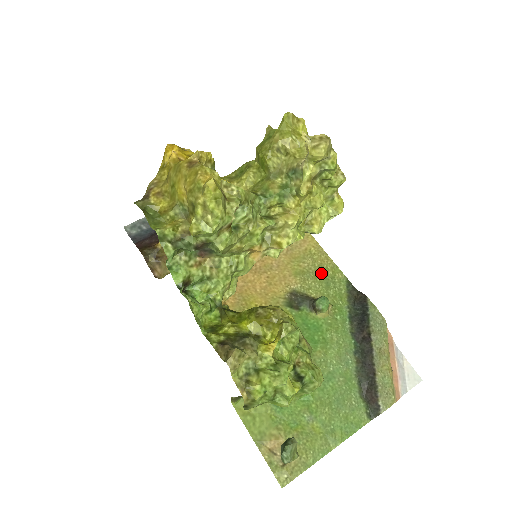
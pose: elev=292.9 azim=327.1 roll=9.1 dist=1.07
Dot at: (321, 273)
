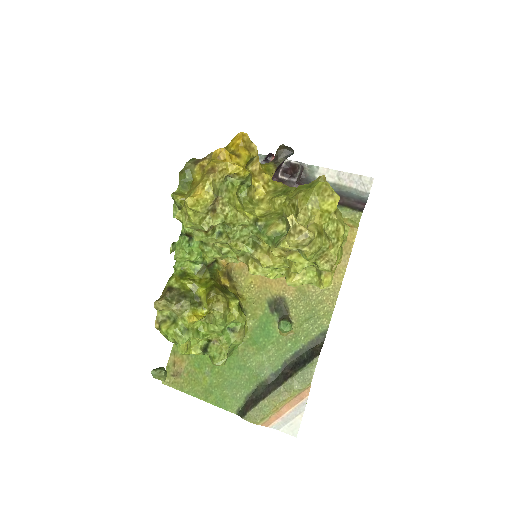
Dot at: (315, 306)
